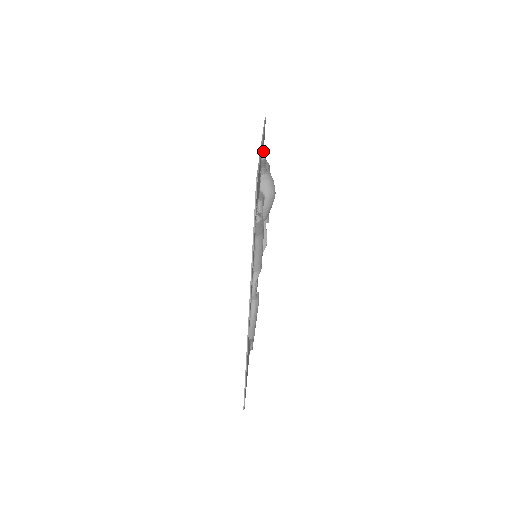
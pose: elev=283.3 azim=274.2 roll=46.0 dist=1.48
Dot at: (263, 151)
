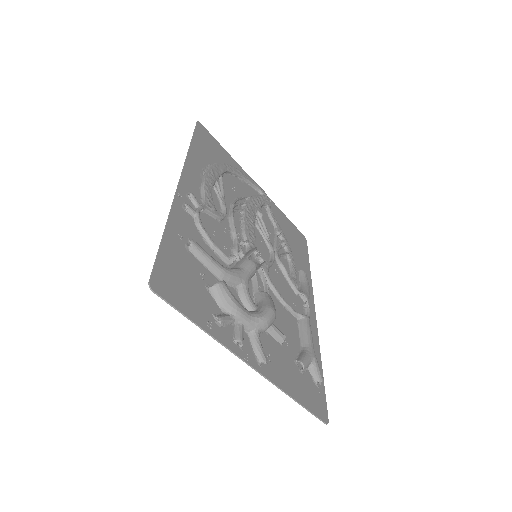
Dot at: (242, 343)
